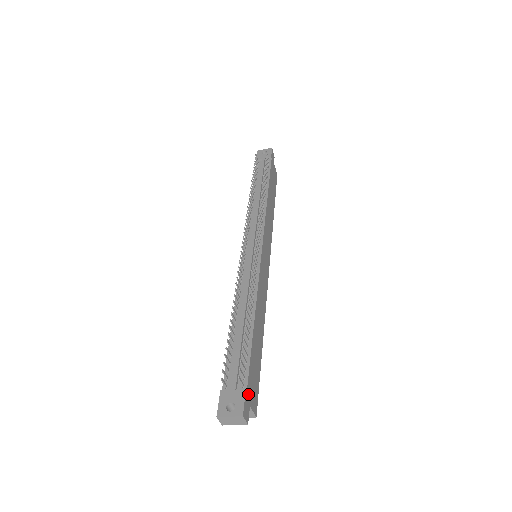
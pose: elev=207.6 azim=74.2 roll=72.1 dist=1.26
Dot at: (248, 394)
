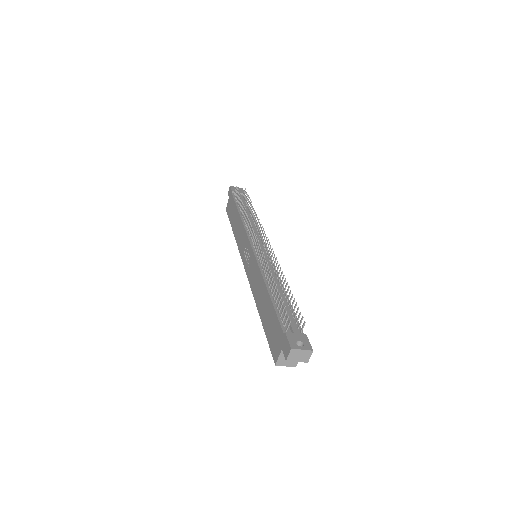
Dot at: occluded
